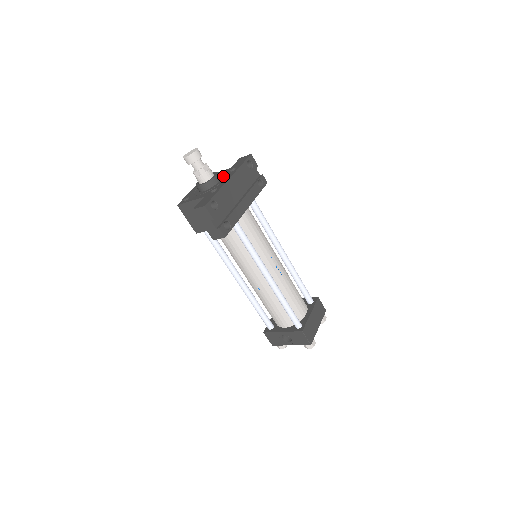
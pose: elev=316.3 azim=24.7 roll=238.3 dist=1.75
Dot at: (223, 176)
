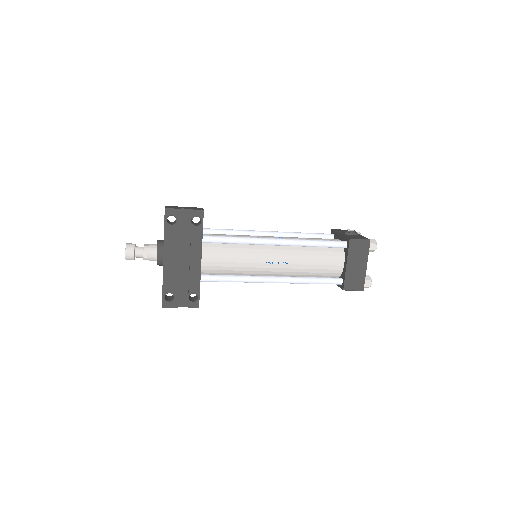
Dot at: (163, 246)
